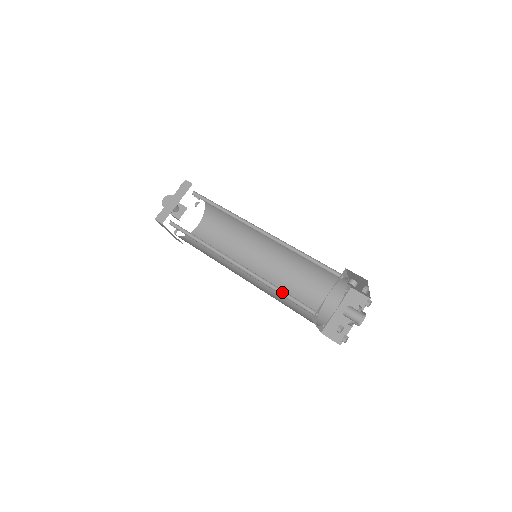
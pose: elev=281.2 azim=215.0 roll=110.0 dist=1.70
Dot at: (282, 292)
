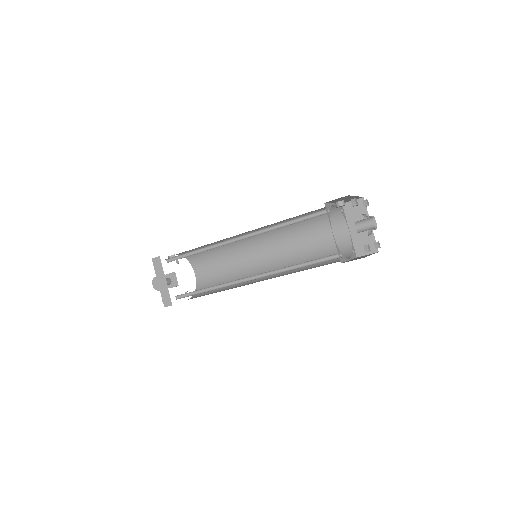
Dot at: (301, 265)
